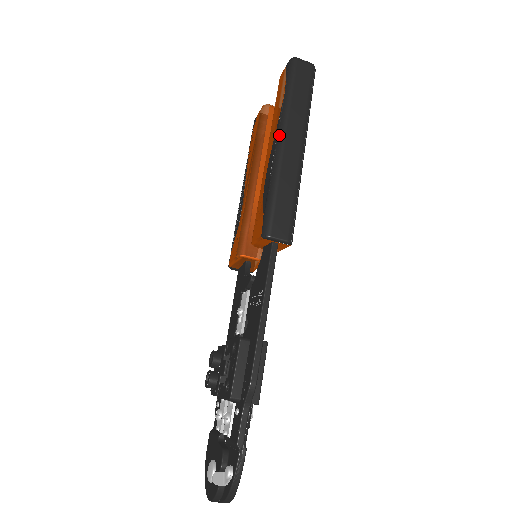
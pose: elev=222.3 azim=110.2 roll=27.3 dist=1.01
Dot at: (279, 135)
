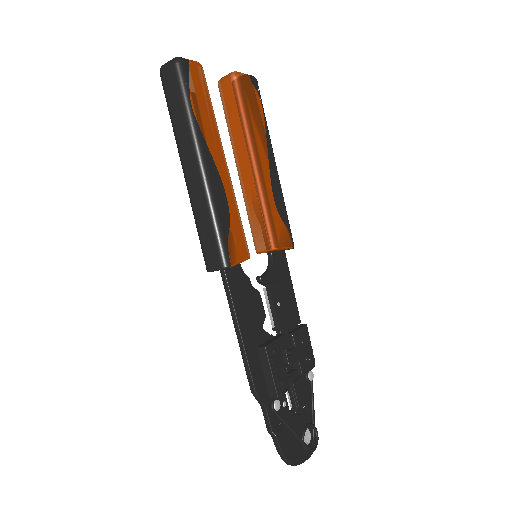
Dot at: occluded
